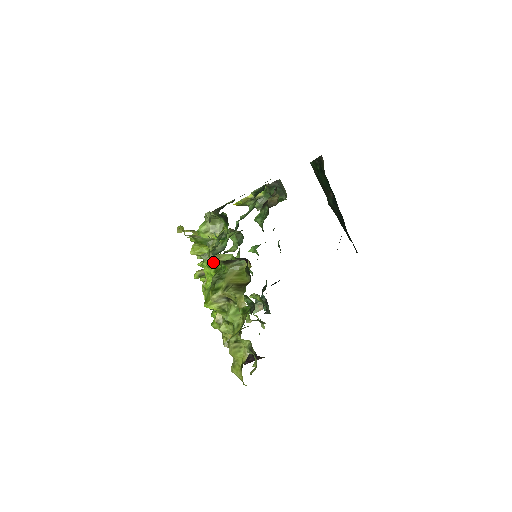
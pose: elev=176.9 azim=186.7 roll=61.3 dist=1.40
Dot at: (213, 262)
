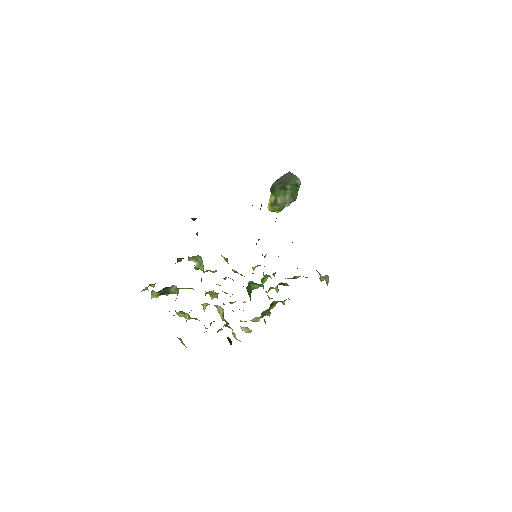
Dot at: occluded
